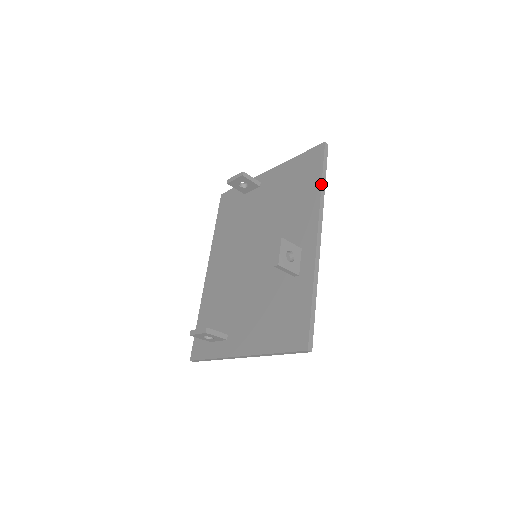
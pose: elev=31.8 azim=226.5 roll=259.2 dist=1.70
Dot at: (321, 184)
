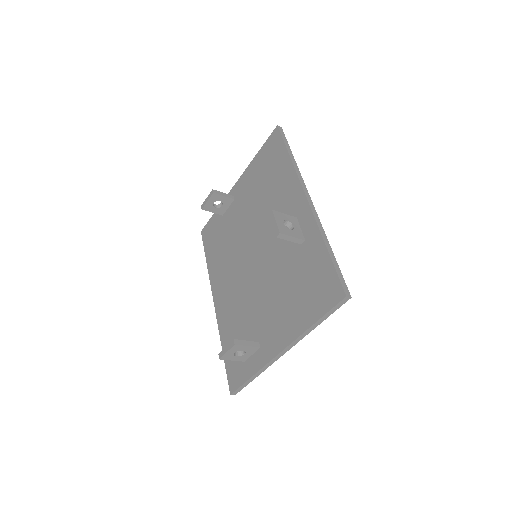
Dot at: (289, 157)
